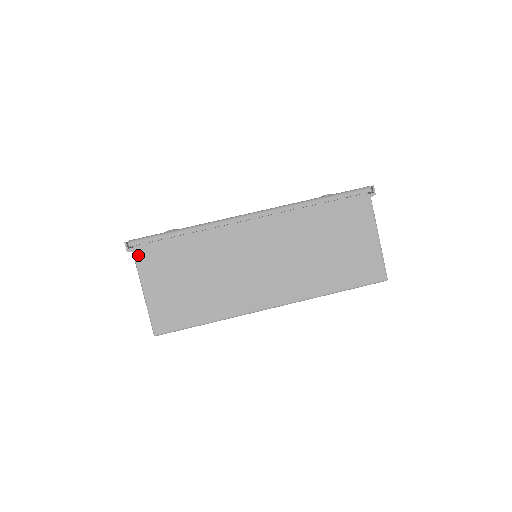
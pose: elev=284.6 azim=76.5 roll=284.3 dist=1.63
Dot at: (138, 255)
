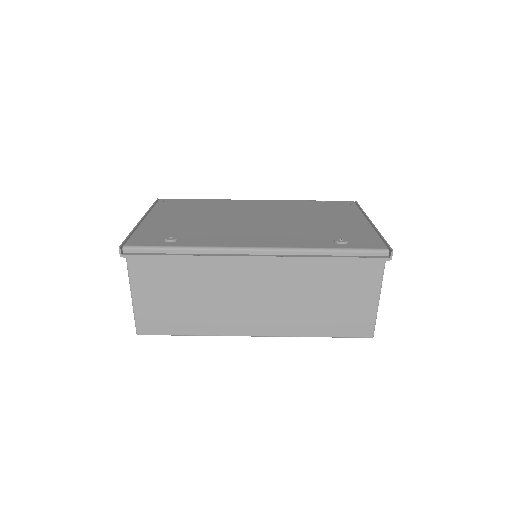
Dot at: (131, 263)
